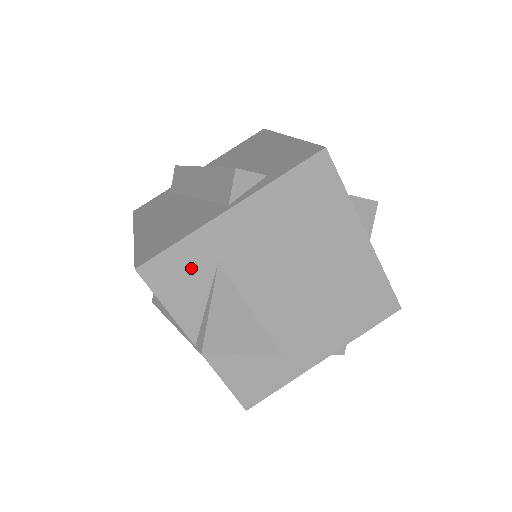
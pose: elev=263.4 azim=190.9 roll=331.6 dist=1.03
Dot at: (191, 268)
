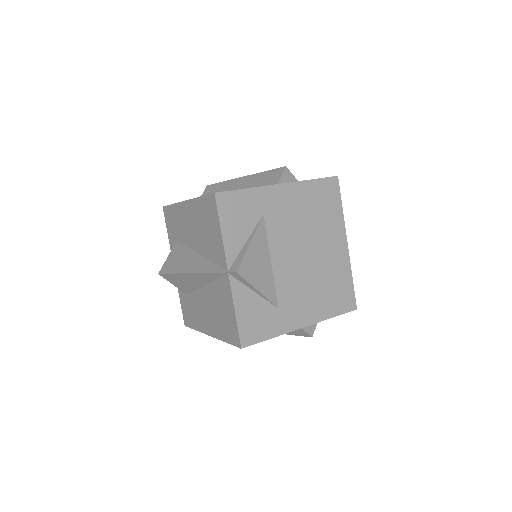
Dot at: (246, 210)
